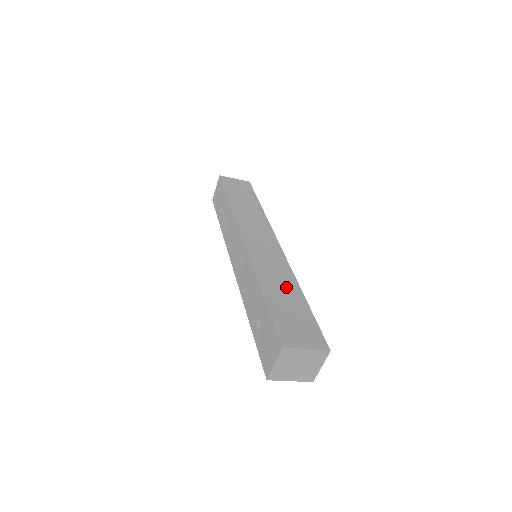
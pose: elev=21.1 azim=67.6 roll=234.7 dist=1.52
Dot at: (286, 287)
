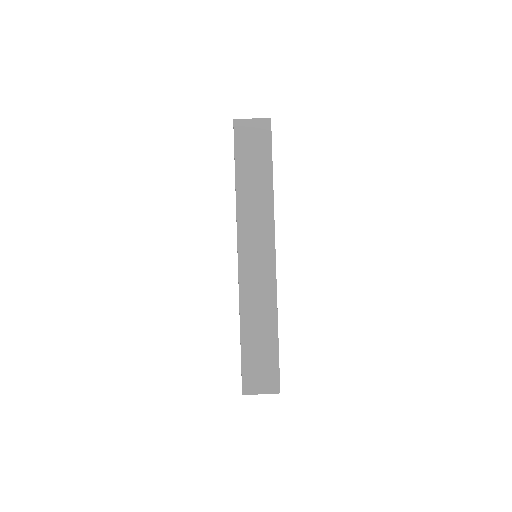
Dot at: (264, 324)
